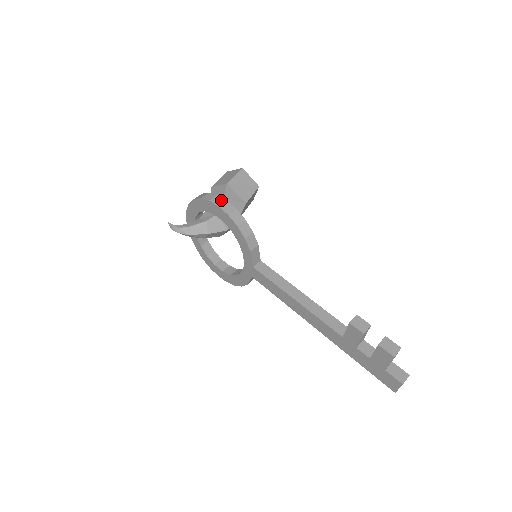
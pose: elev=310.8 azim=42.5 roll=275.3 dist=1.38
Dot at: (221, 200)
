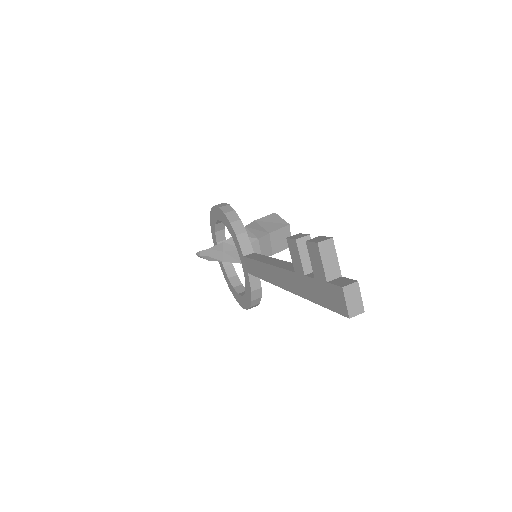
Dot at: occluded
